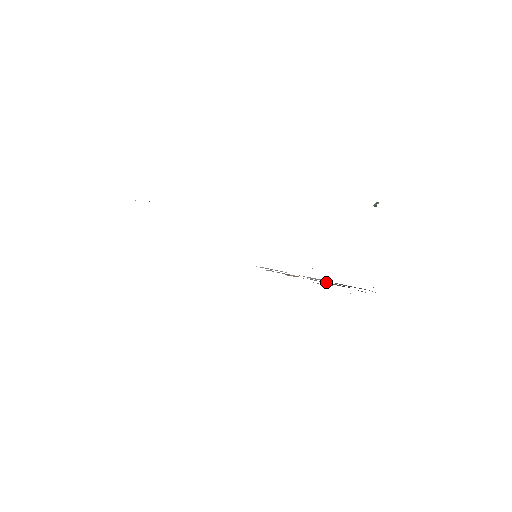
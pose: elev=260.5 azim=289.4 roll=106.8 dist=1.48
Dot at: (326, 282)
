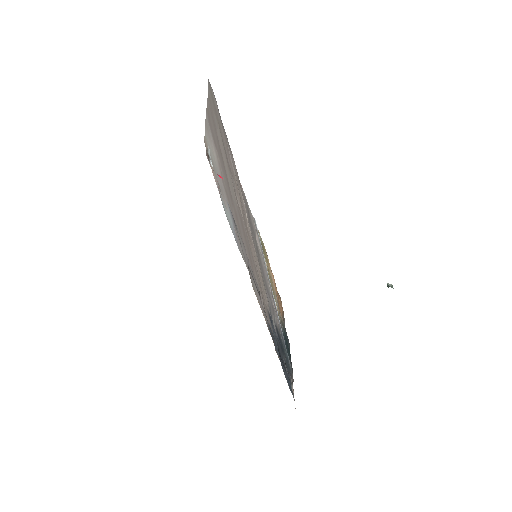
Dot at: (278, 308)
